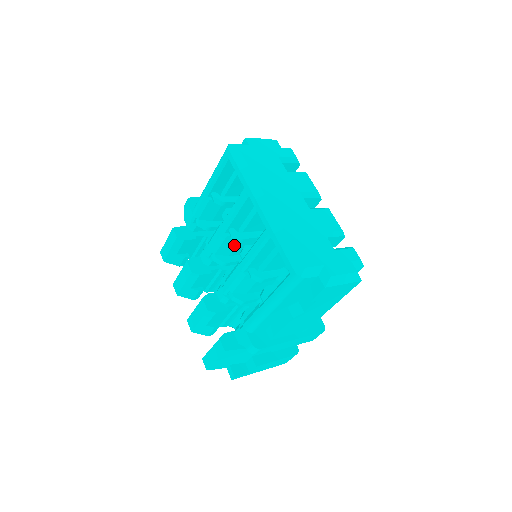
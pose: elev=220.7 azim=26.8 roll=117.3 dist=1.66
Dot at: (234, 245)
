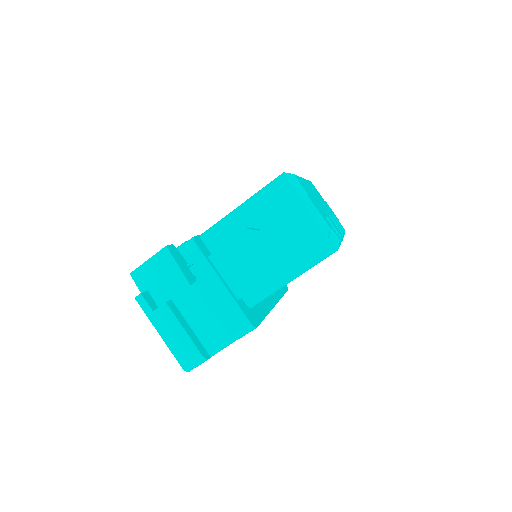
Dot at: occluded
